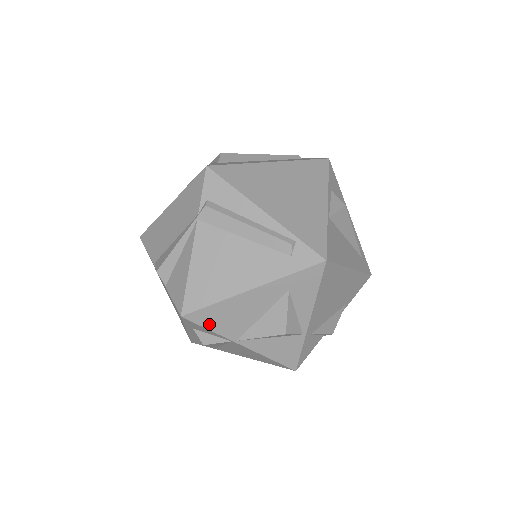
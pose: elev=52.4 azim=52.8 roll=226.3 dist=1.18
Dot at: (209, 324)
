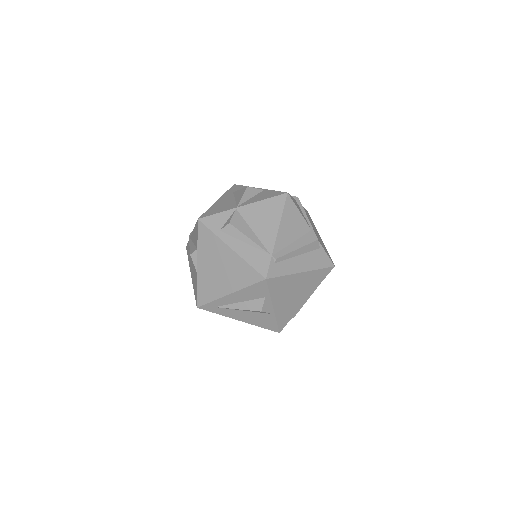
Dot at: (215, 213)
